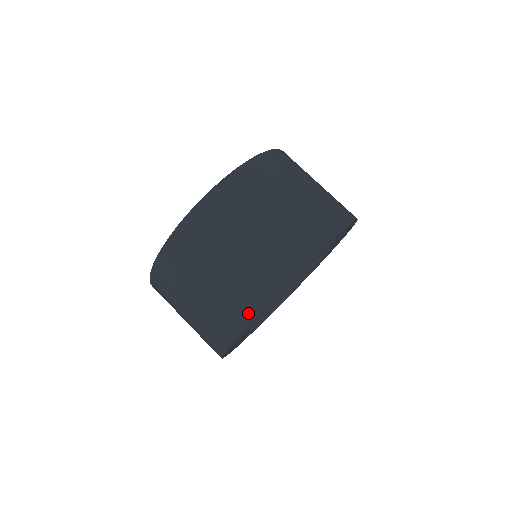
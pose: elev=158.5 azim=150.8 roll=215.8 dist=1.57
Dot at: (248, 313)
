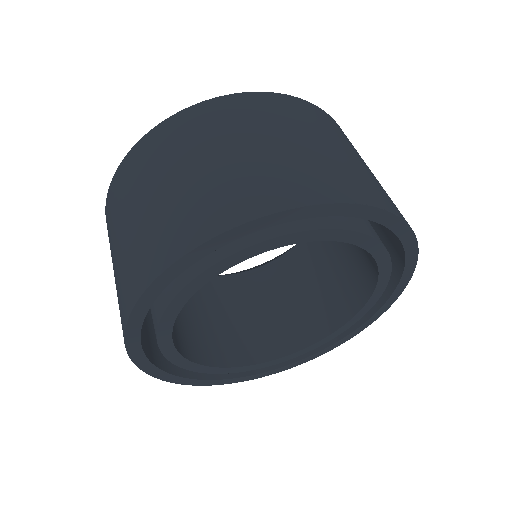
Dot at: (124, 314)
